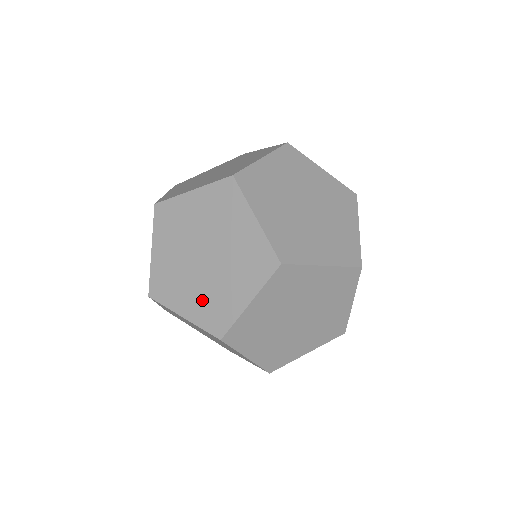
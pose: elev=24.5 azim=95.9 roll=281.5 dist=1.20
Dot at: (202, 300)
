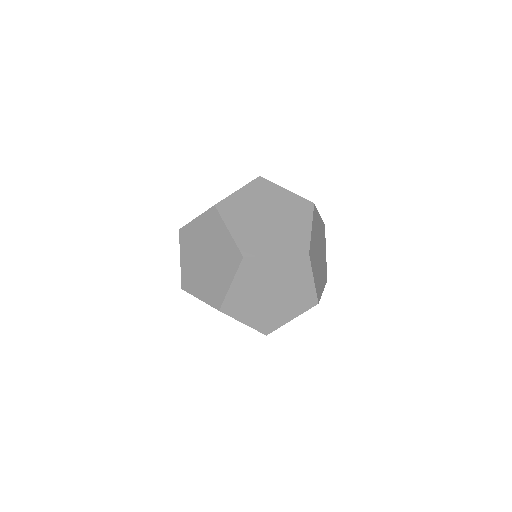
Dot at: (249, 233)
